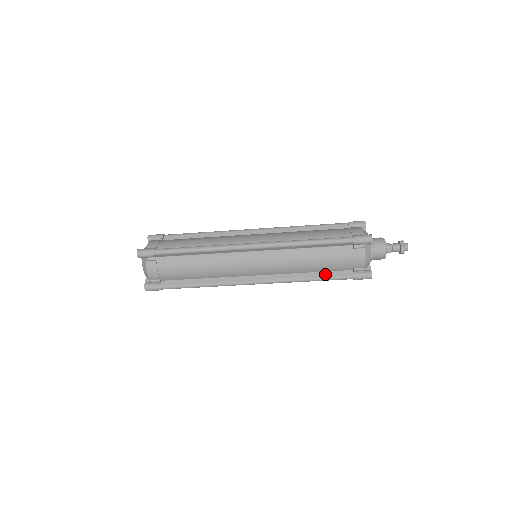
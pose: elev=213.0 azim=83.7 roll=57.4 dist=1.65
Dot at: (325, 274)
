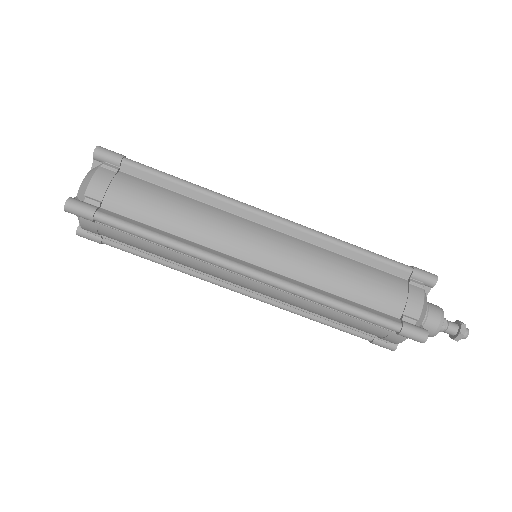
Dot at: (360, 306)
